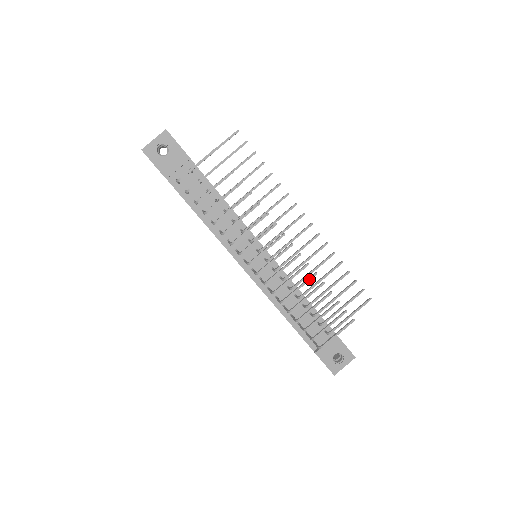
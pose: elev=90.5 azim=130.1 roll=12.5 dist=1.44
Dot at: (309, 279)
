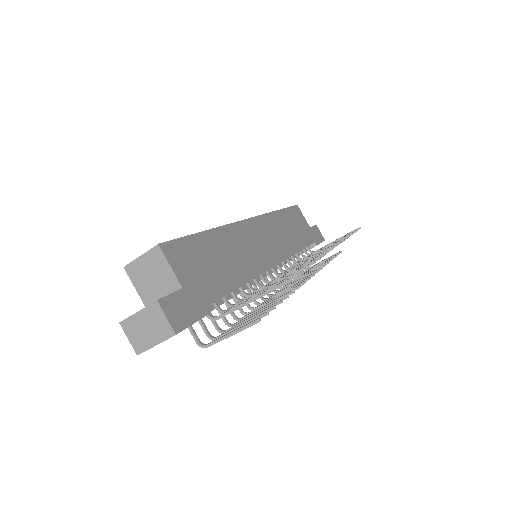
Dot at: occluded
